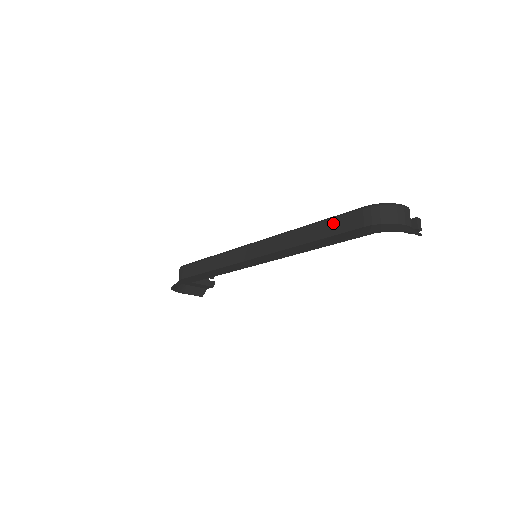
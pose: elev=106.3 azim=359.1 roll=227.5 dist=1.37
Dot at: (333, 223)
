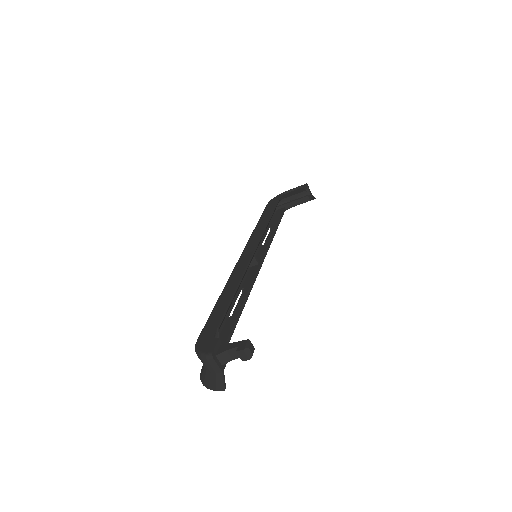
Dot at: occluded
